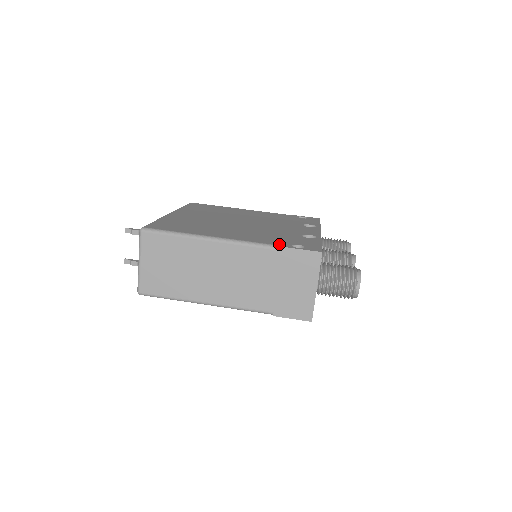
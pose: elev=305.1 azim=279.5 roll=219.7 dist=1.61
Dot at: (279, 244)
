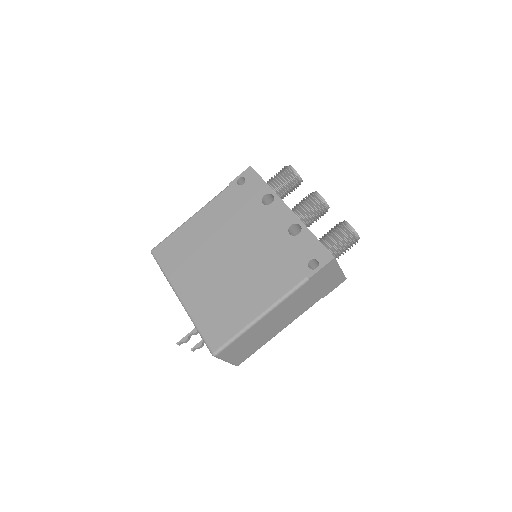
Dot at: (302, 276)
